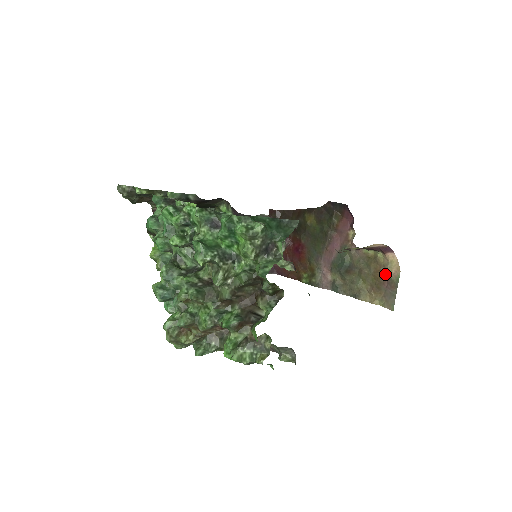
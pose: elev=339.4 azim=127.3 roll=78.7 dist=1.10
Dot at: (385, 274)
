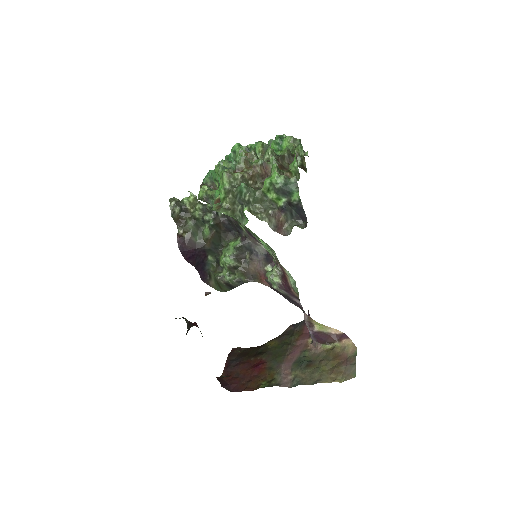
Dot at: (343, 356)
